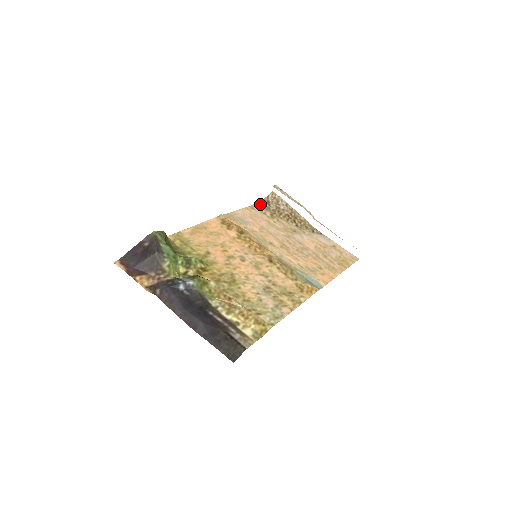
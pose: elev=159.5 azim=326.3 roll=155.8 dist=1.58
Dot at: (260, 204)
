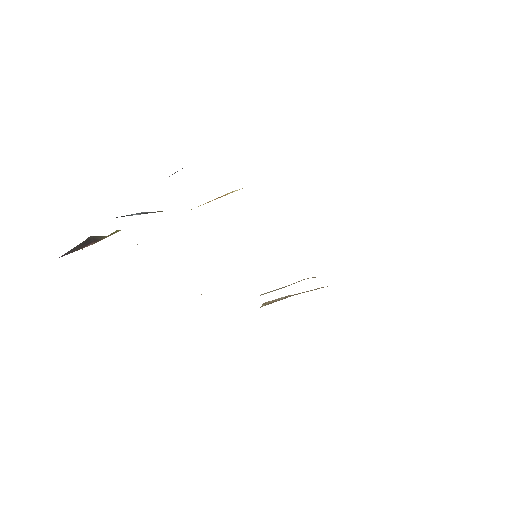
Dot at: occluded
